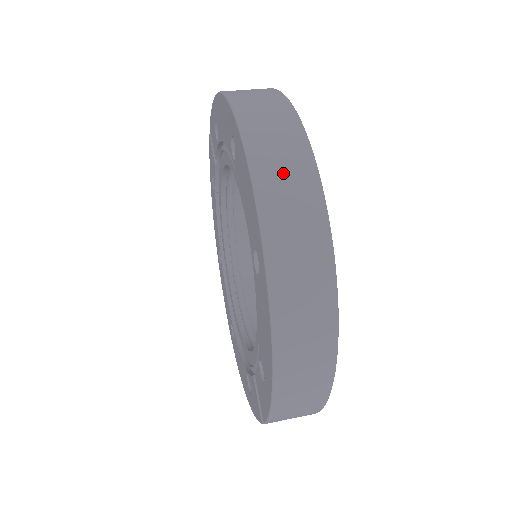
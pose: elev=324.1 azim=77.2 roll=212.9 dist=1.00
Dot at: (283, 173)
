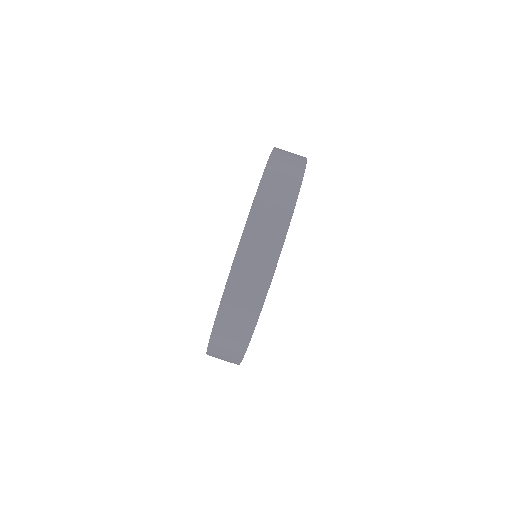
Dot at: (273, 202)
